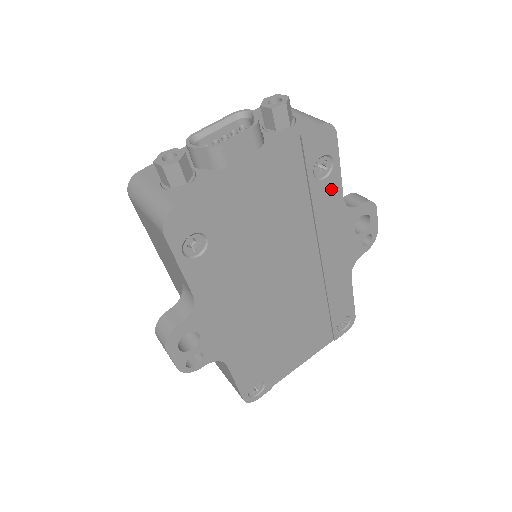
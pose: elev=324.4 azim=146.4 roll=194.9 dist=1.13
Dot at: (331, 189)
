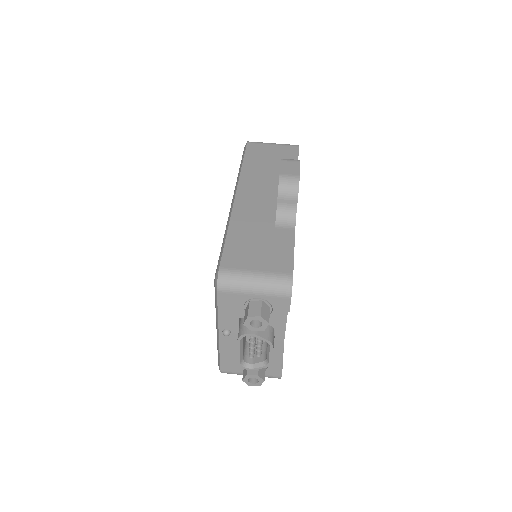
Dot at: occluded
